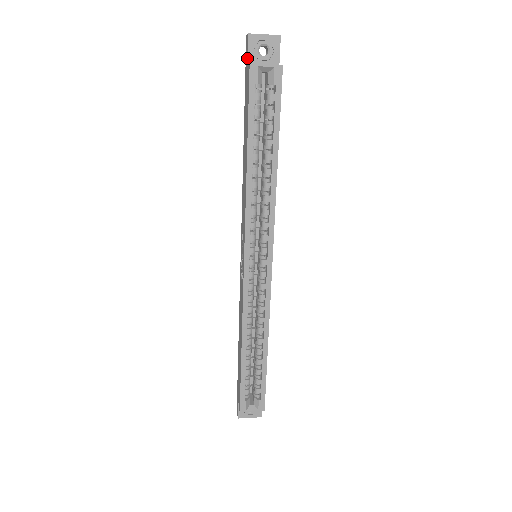
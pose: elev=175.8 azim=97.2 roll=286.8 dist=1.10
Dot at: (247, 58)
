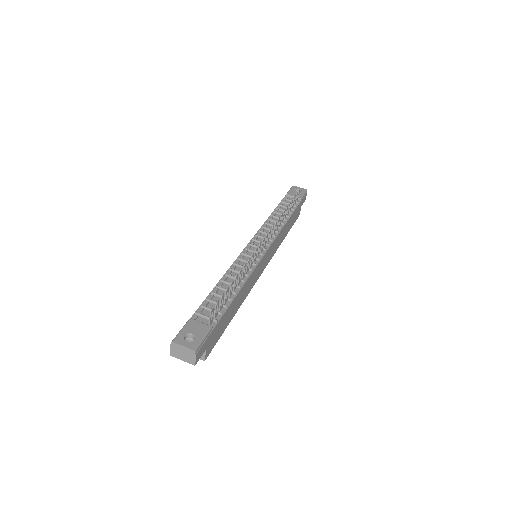
Dot at: occluded
